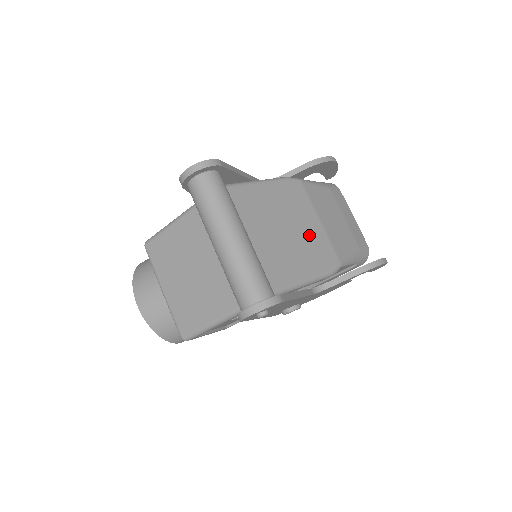
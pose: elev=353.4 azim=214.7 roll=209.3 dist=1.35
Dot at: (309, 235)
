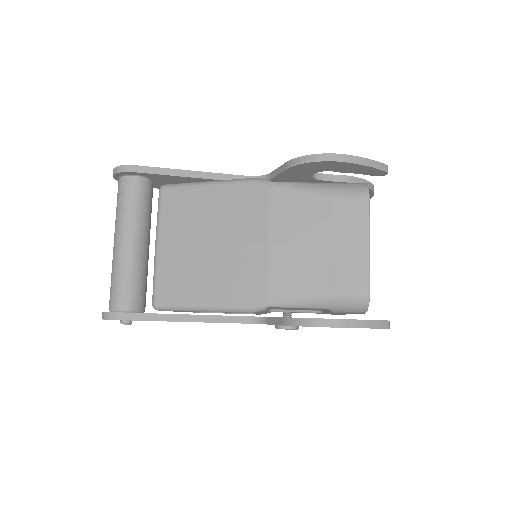
Dot at: (239, 257)
